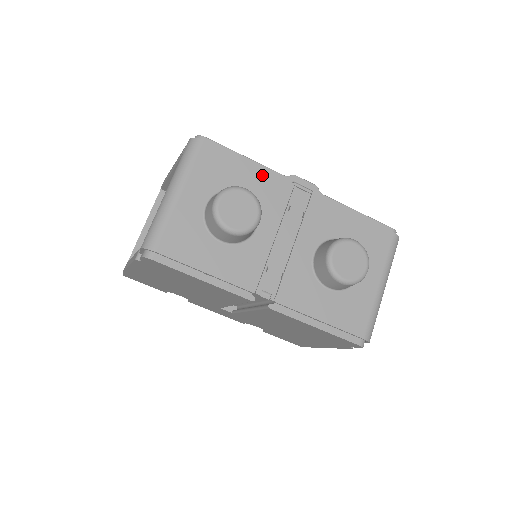
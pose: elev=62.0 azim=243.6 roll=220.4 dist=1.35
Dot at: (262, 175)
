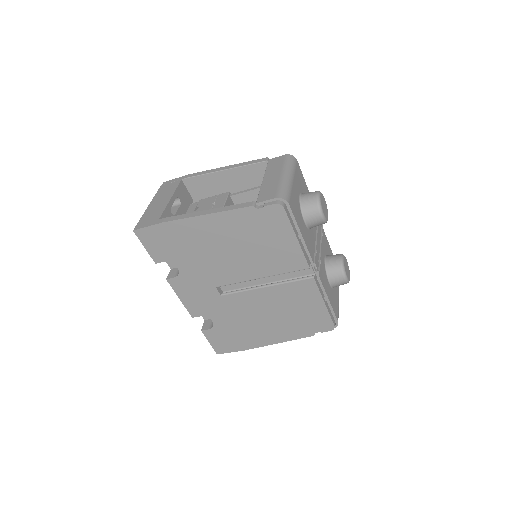
Dot at: occluded
